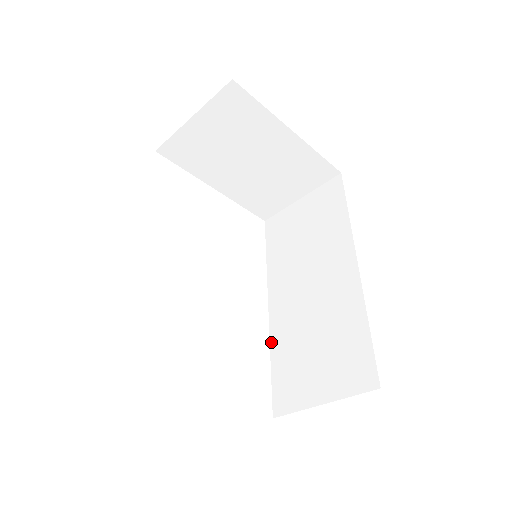
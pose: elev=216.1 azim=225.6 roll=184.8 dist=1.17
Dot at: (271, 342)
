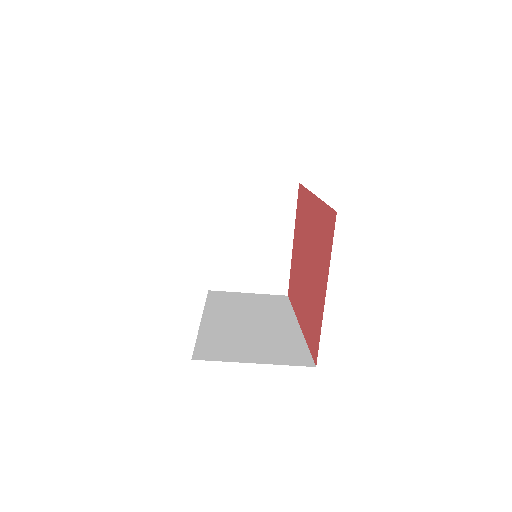
Dot at: (201, 330)
